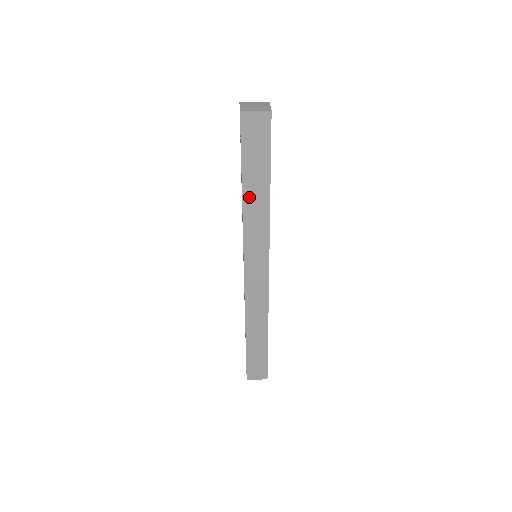
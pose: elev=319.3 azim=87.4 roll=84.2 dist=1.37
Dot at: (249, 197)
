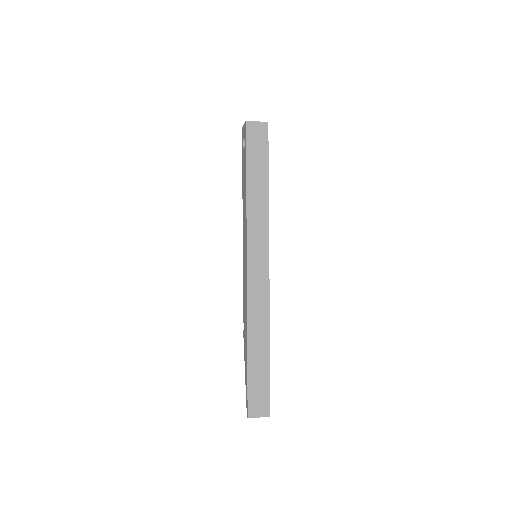
Dot at: (252, 190)
